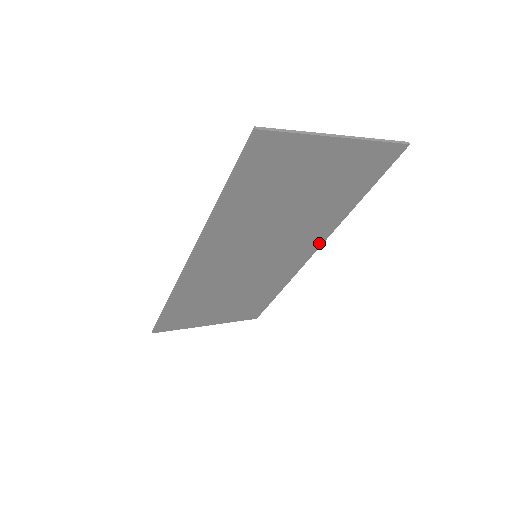
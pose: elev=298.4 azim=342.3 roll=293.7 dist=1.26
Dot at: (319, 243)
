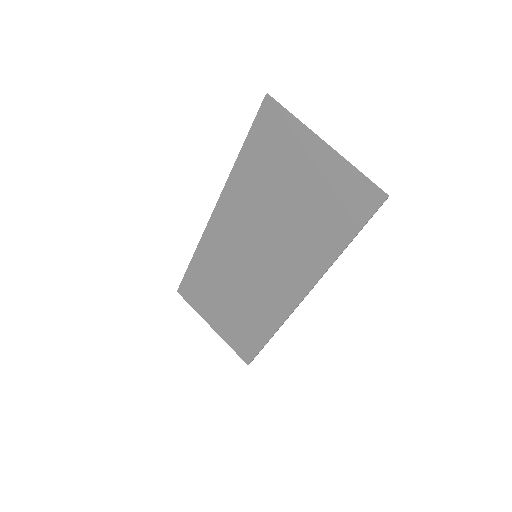
Dot at: (307, 288)
